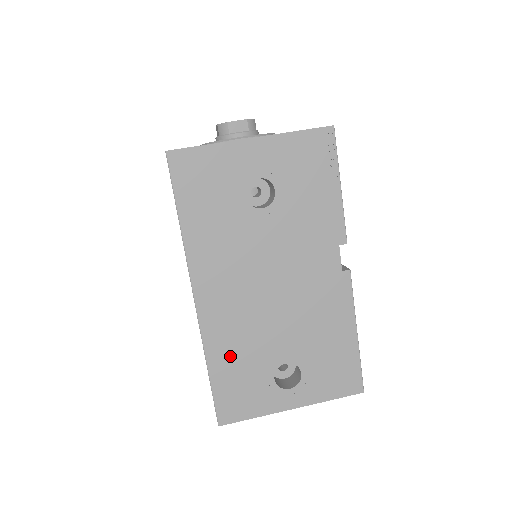
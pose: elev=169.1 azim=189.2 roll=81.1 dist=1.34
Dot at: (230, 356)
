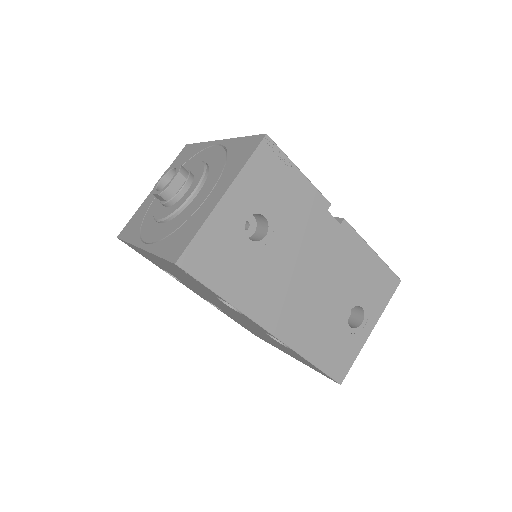
Dot at: (317, 342)
